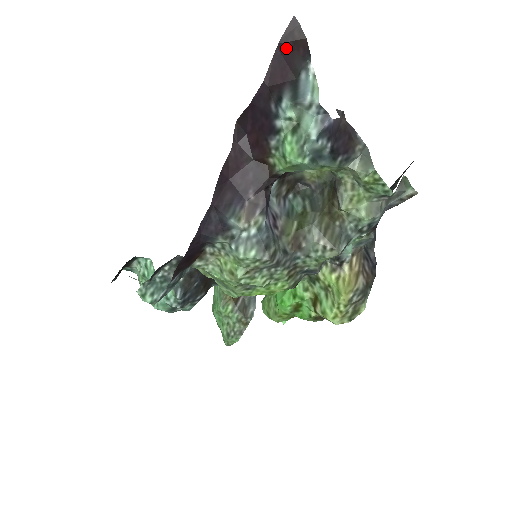
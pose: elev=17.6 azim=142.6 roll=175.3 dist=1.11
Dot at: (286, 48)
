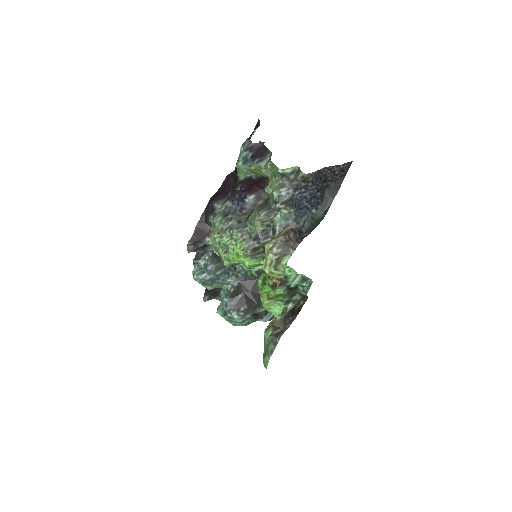
Dot at: occluded
